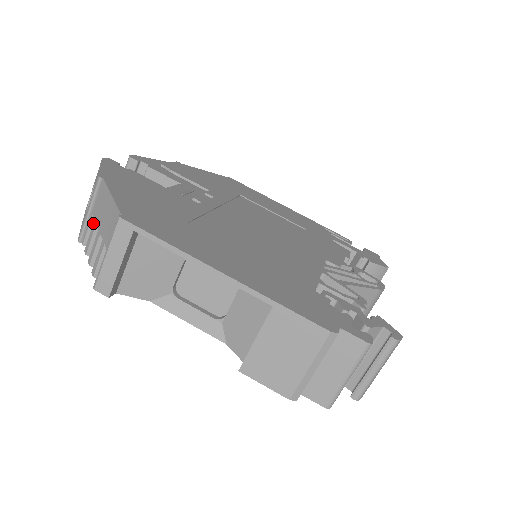
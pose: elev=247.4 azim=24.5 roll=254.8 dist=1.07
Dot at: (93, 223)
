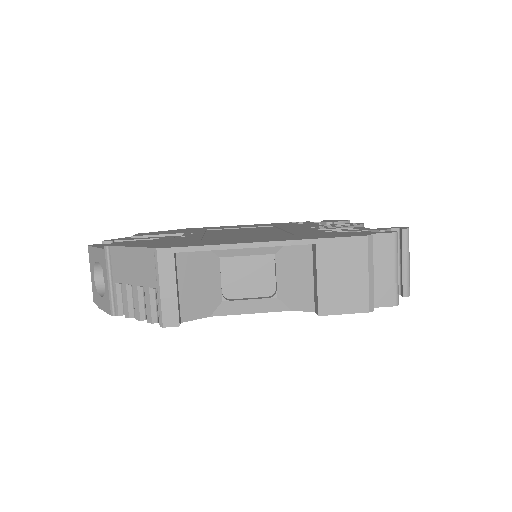
Dot at: occluded
